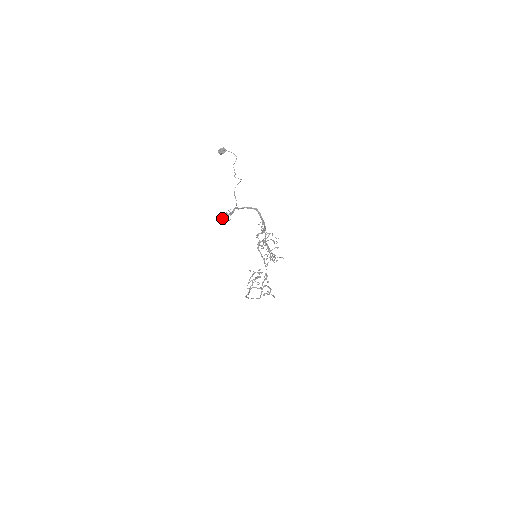
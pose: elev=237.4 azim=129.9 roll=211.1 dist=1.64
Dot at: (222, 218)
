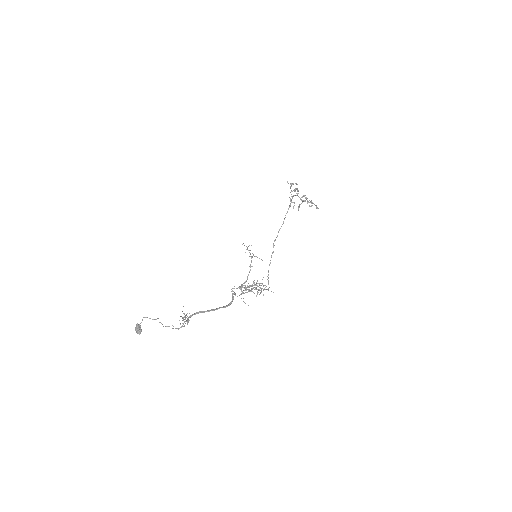
Dot at: (182, 320)
